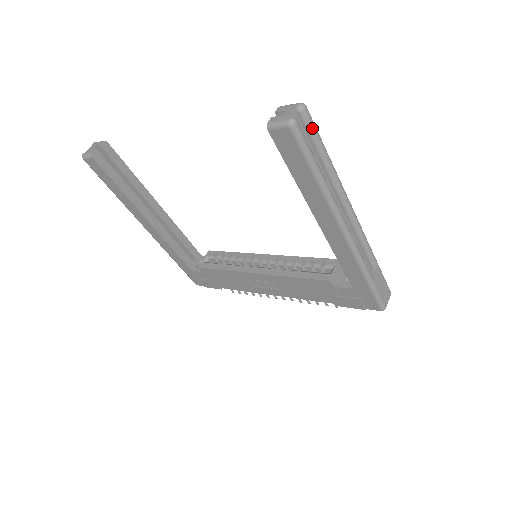
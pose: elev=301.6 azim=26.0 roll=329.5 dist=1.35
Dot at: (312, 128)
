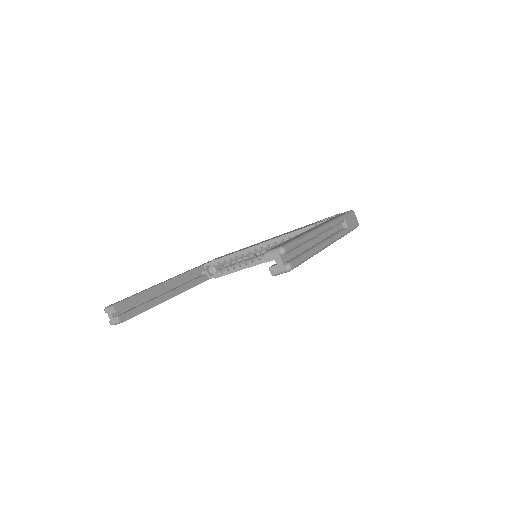
Dot at: (292, 248)
